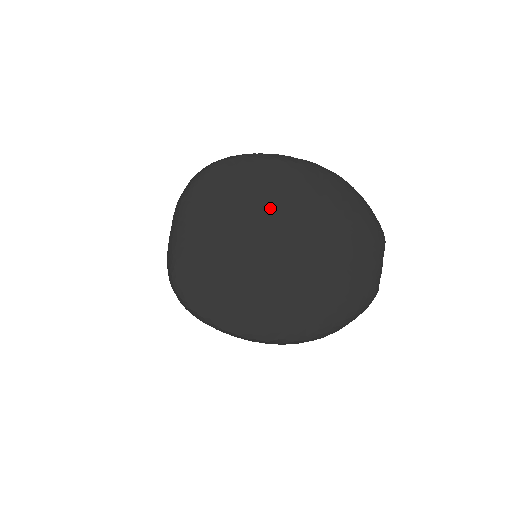
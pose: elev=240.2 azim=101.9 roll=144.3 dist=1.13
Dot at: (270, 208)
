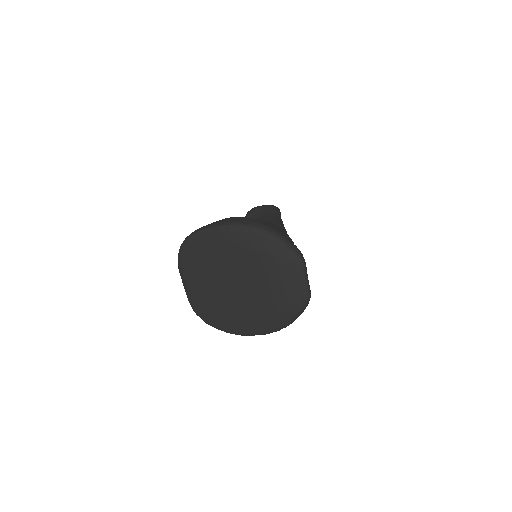
Dot at: (224, 263)
